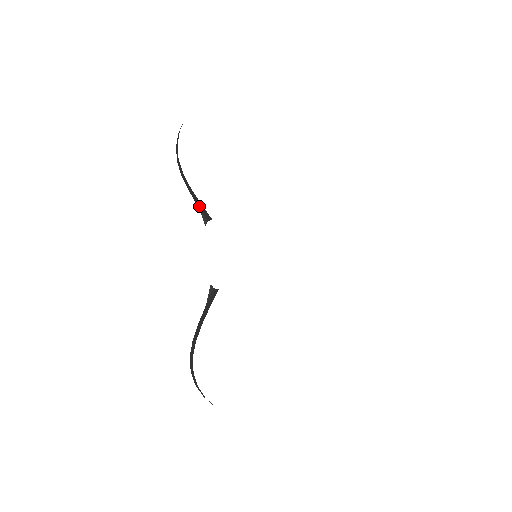
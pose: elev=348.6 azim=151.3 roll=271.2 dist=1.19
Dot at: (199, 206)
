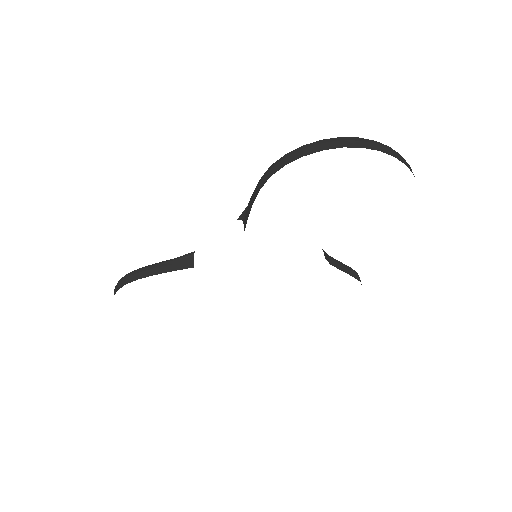
Dot at: (247, 210)
